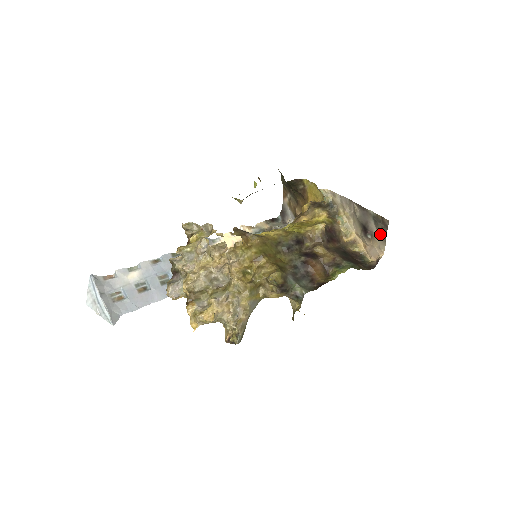
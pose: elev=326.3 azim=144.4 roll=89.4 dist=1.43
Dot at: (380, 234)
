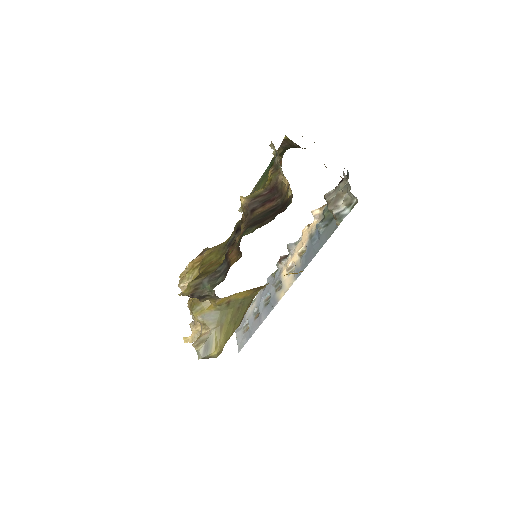
Dot at: occluded
